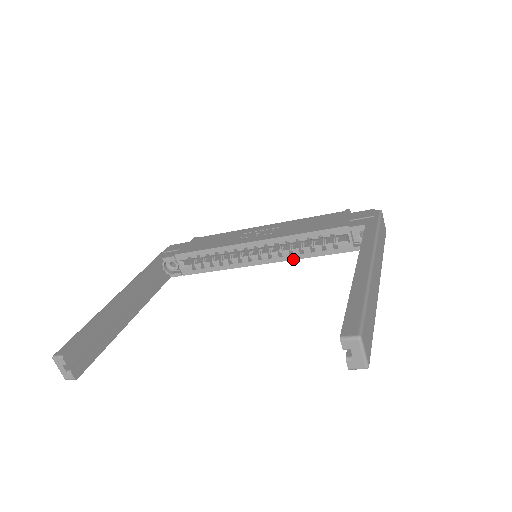
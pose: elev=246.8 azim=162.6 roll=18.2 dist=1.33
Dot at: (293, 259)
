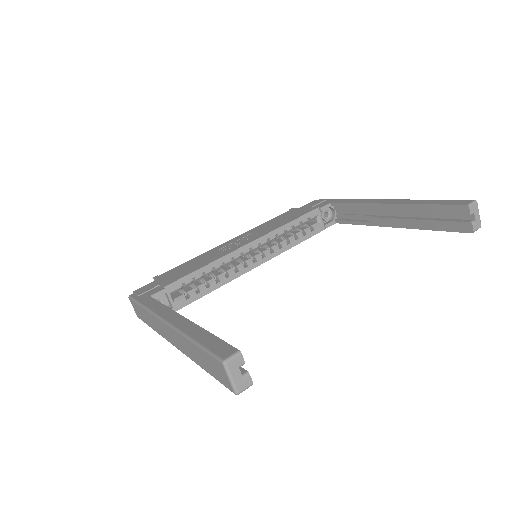
Dot at: (282, 252)
